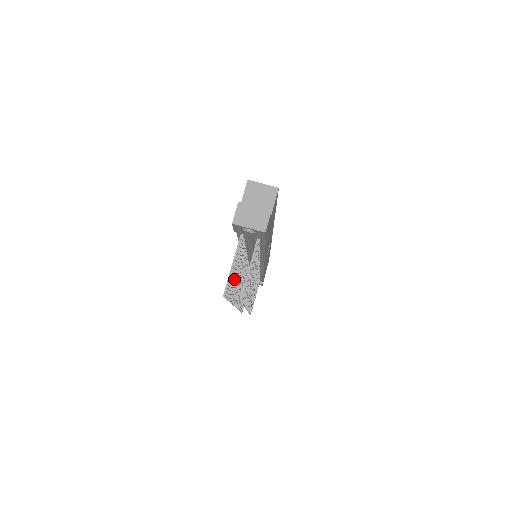
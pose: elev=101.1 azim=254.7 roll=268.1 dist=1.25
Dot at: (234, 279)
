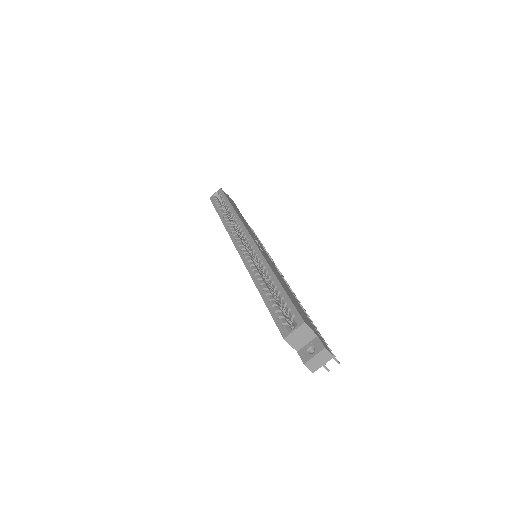
Dot at: occluded
